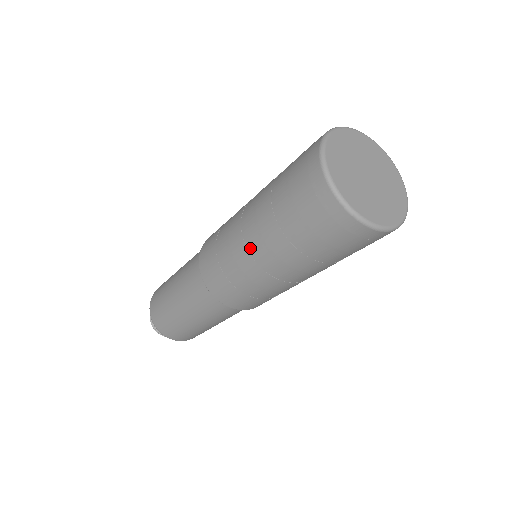
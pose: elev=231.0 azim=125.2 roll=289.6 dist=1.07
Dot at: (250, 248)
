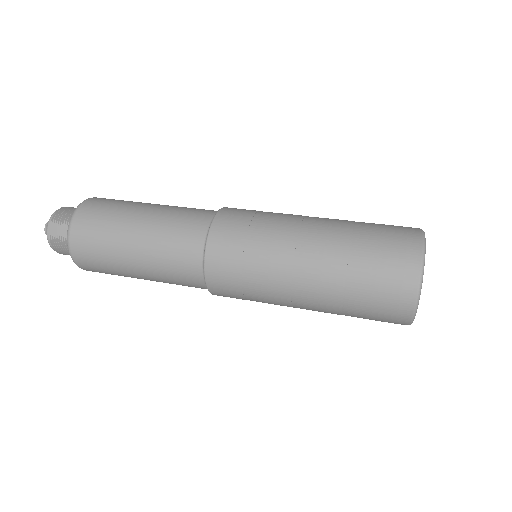
Dot at: (295, 298)
